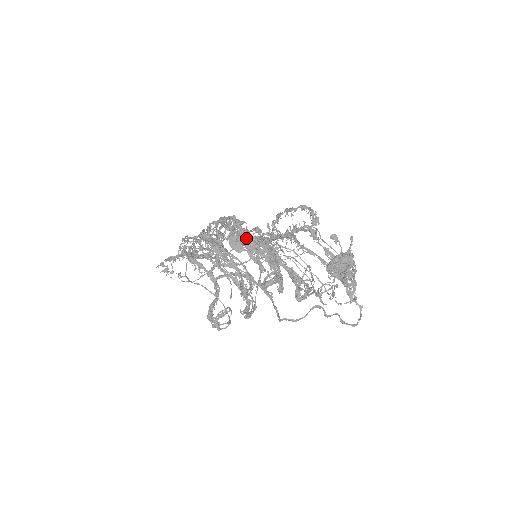
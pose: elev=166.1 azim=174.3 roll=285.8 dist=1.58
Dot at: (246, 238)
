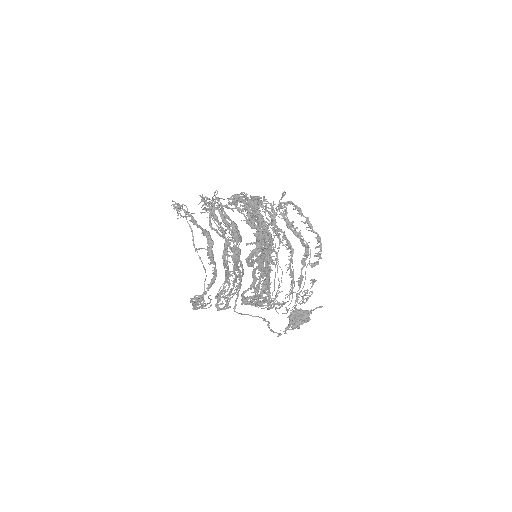
Dot at: (262, 262)
